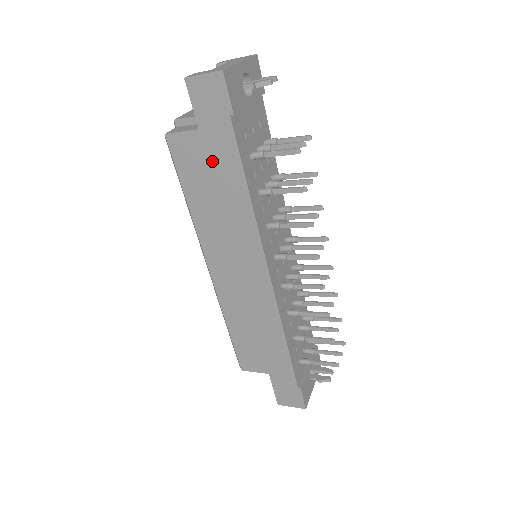
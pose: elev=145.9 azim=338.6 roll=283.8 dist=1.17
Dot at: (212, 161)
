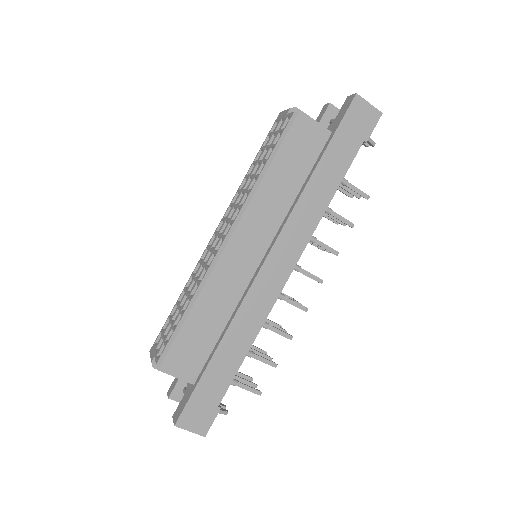
Dot at: (326, 158)
